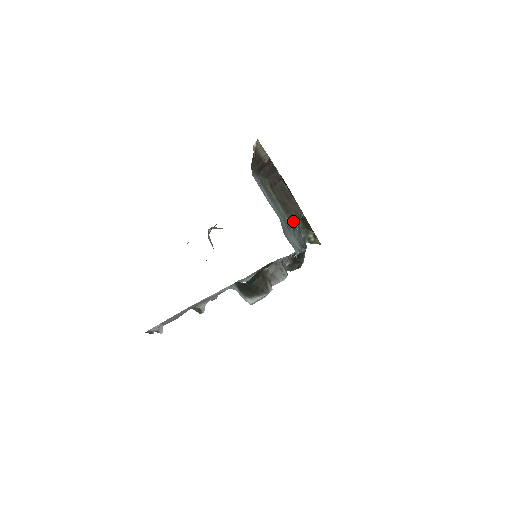
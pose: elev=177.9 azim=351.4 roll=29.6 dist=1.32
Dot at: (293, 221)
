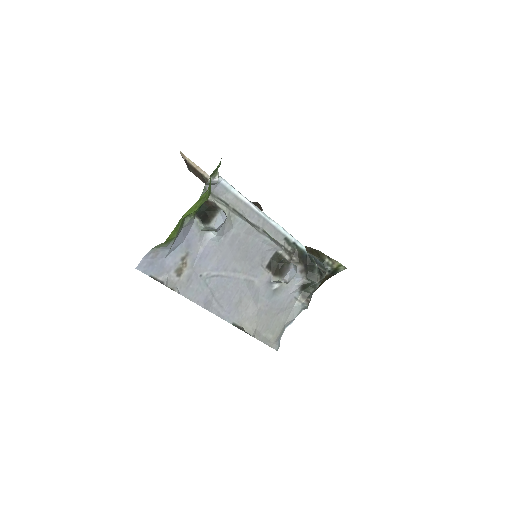
Dot at: occluded
